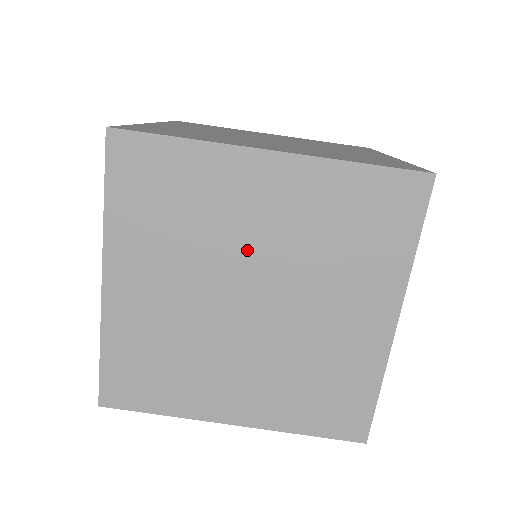
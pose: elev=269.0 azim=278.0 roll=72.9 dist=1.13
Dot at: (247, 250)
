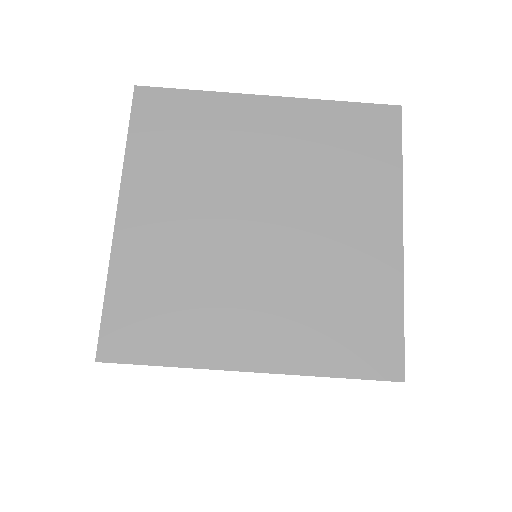
Dot at: (254, 175)
